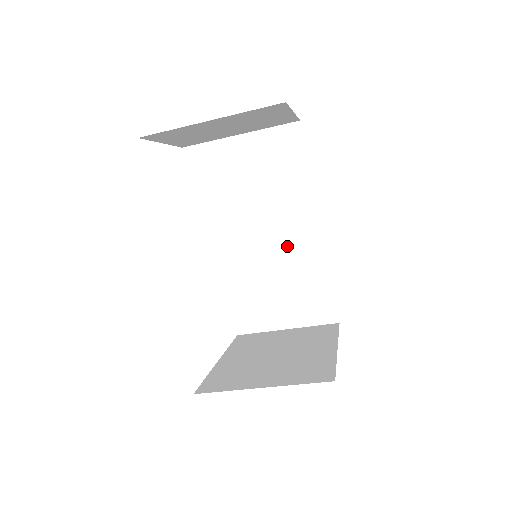
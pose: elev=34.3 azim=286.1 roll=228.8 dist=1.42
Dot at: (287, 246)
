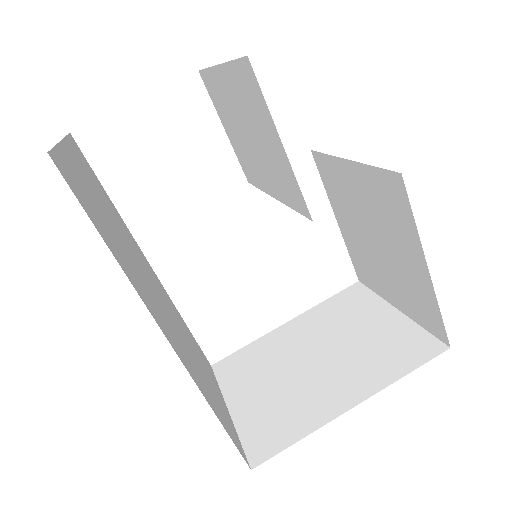
Dot at: (376, 210)
